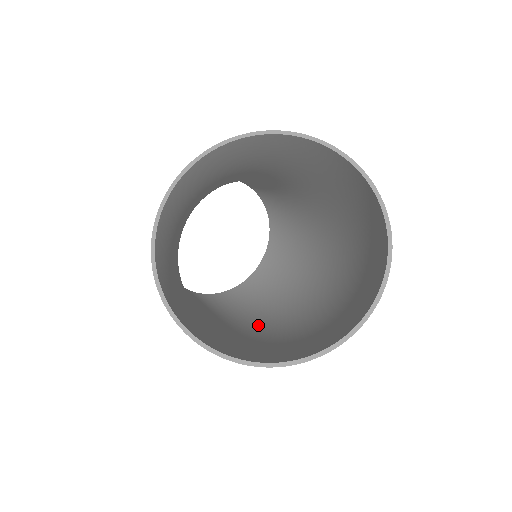
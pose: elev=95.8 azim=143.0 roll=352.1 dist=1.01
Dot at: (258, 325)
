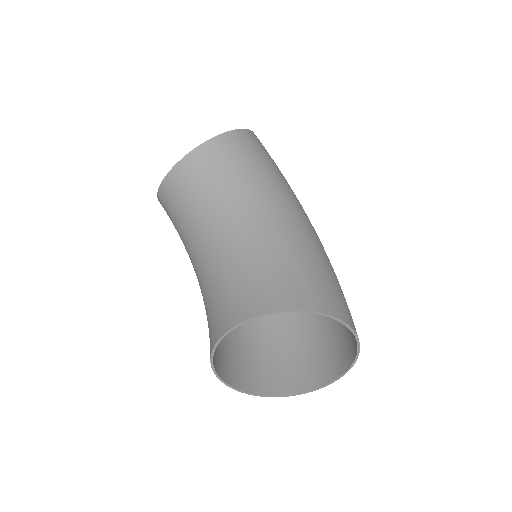
Dot at: occluded
